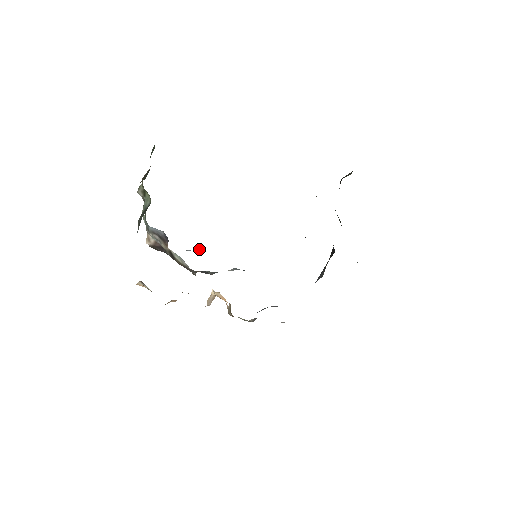
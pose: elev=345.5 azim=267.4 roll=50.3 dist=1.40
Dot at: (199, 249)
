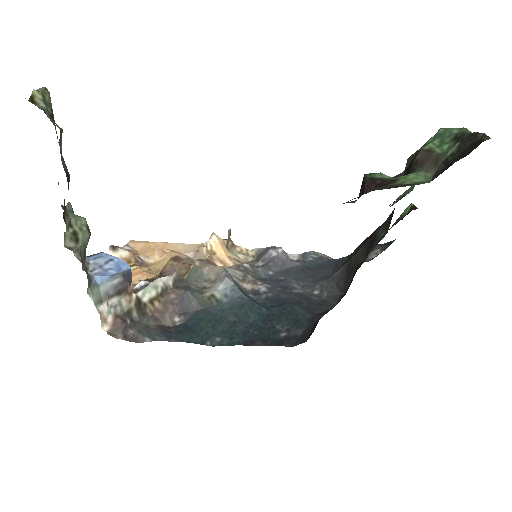
Dot at: (172, 341)
